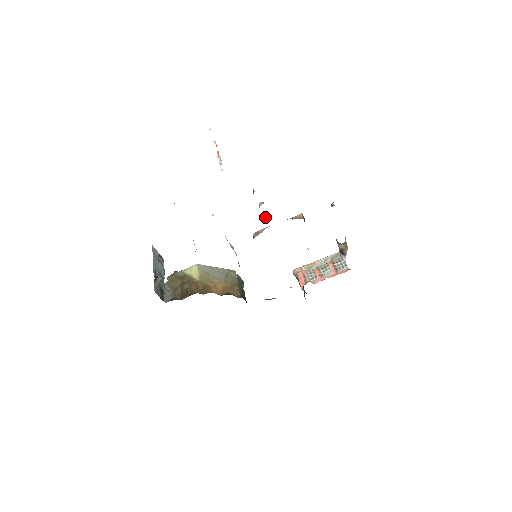
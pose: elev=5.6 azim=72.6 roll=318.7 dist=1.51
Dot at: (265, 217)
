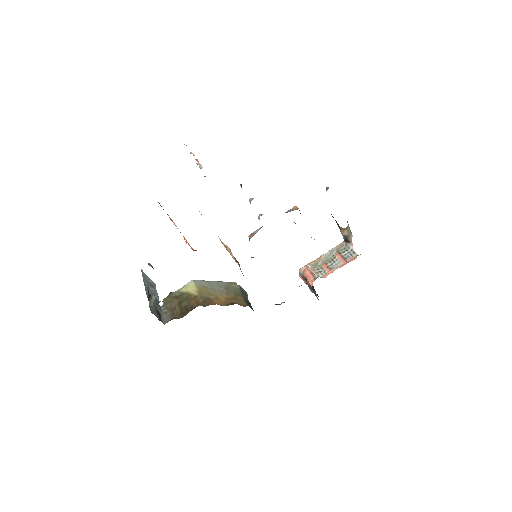
Dot at: (258, 216)
